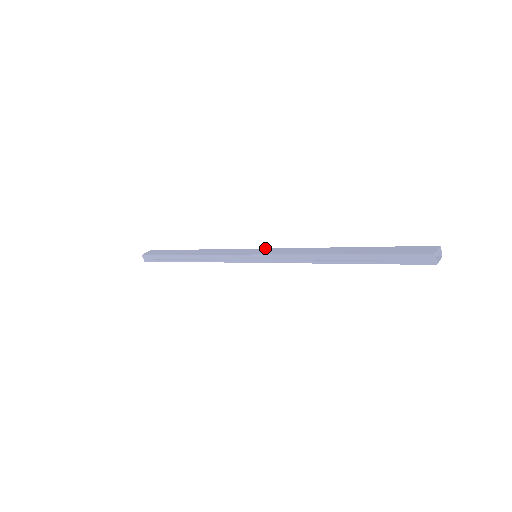
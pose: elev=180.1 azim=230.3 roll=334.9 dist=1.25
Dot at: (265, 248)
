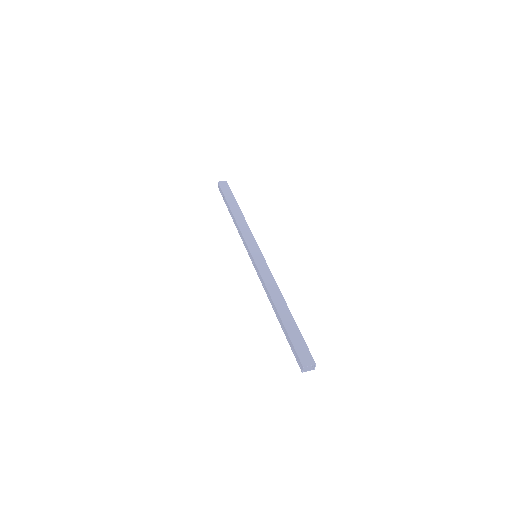
Dot at: (263, 256)
